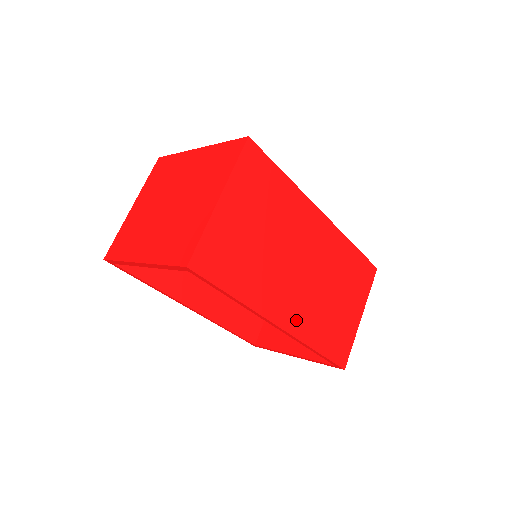
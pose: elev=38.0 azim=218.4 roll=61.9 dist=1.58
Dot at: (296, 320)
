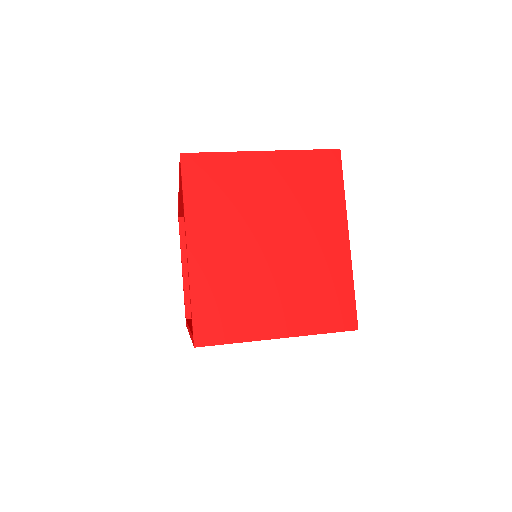
Dot at: occluded
